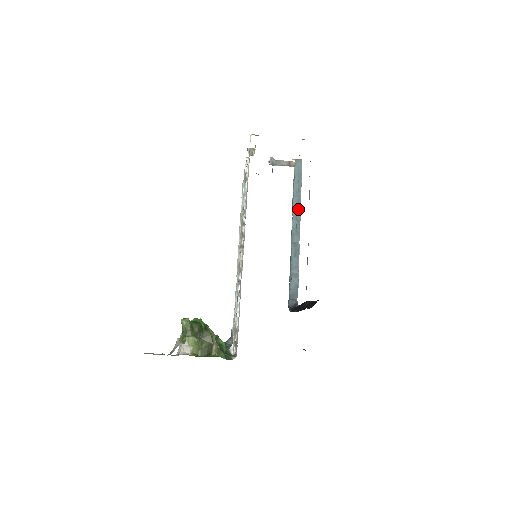
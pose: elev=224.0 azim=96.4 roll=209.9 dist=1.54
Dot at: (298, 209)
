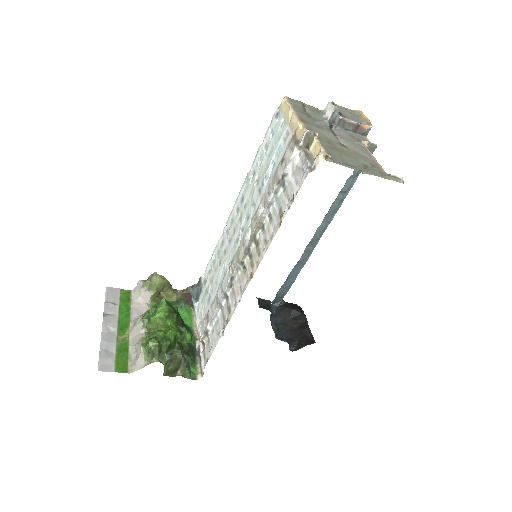
Dot at: (334, 212)
